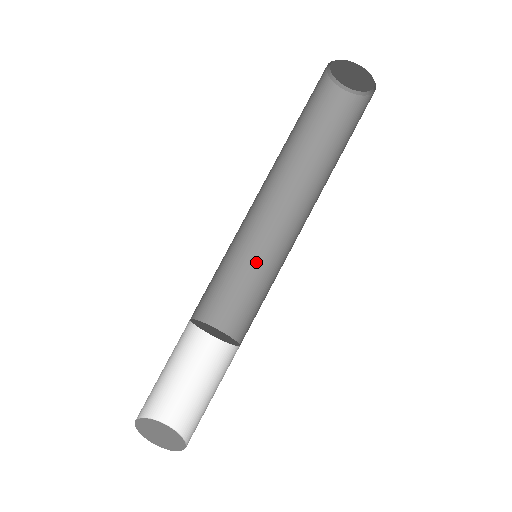
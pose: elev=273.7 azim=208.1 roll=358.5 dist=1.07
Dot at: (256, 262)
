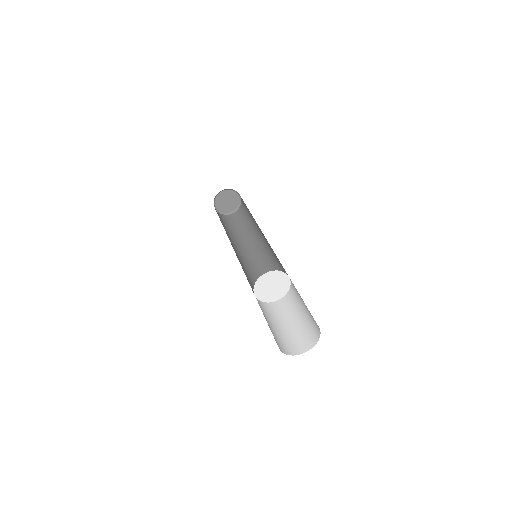
Dot at: (244, 269)
